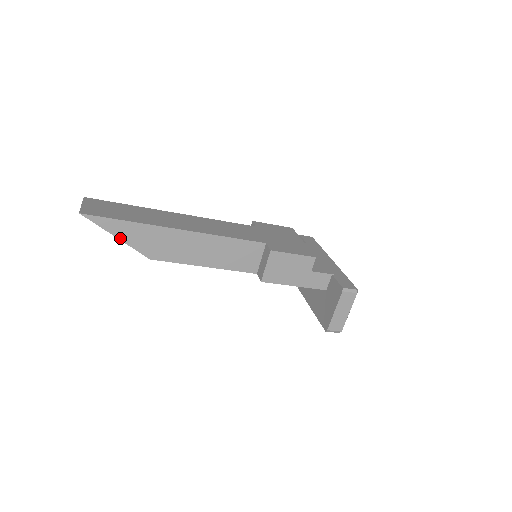
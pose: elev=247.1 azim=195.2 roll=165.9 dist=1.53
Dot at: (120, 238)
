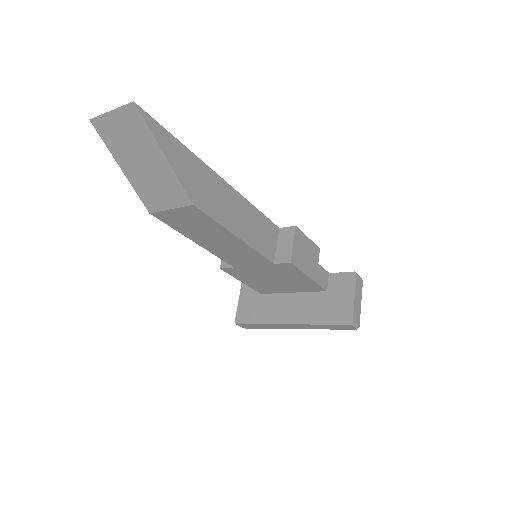
Dot at: (169, 160)
